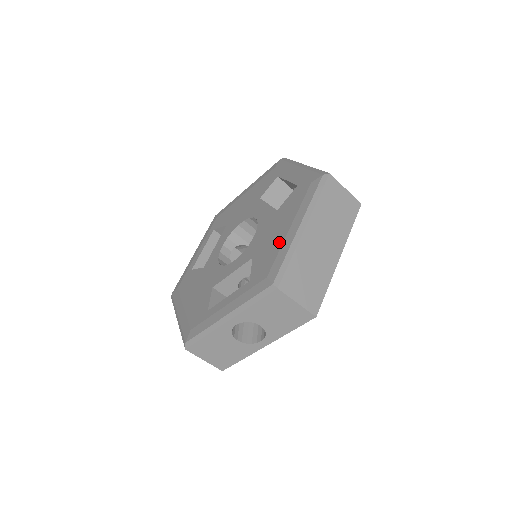
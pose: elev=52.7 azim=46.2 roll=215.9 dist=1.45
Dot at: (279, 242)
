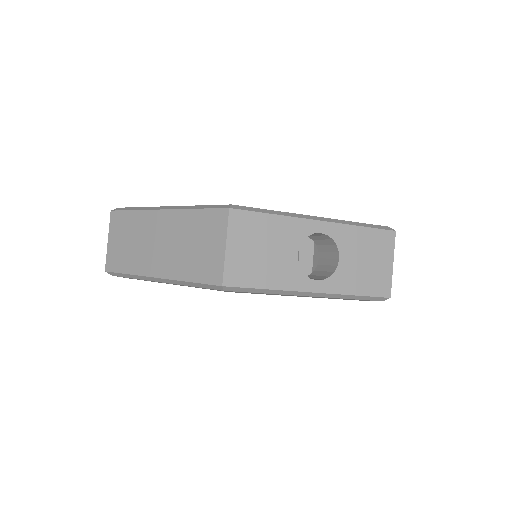
Dot at: occluded
